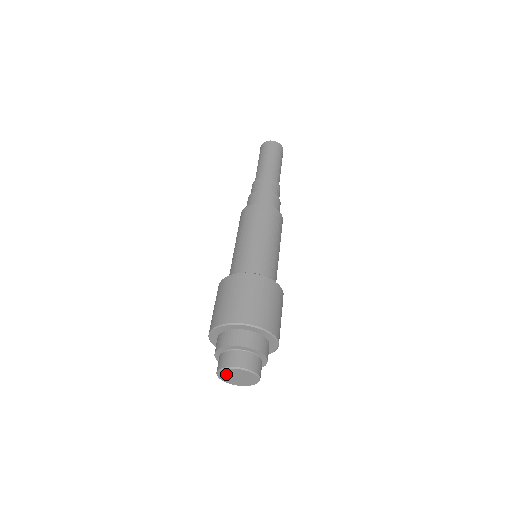
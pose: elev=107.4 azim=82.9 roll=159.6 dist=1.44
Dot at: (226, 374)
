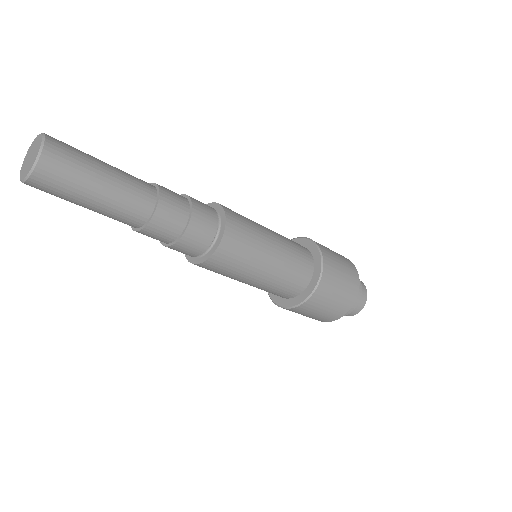
Dot at: occluded
